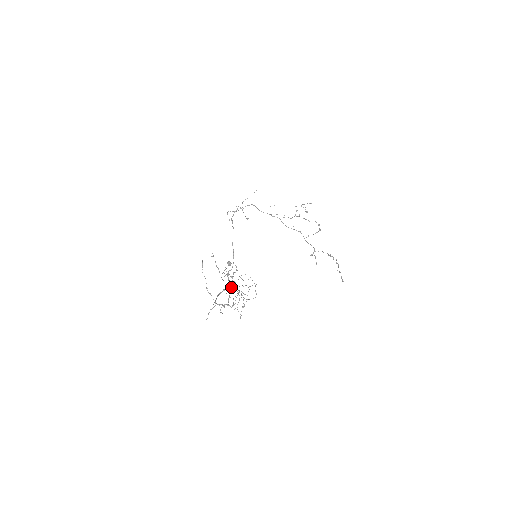
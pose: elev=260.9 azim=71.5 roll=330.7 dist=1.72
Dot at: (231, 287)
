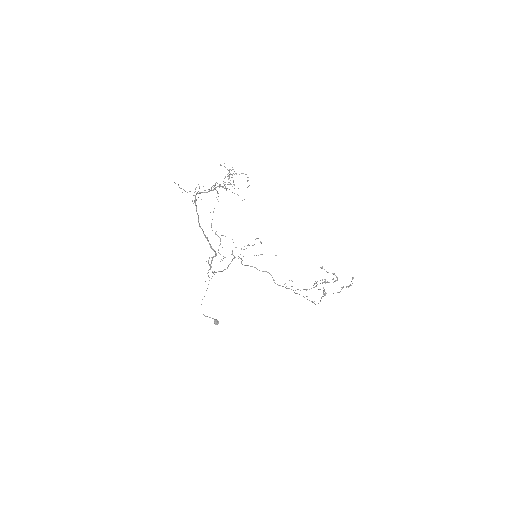
Dot at: (215, 252)
